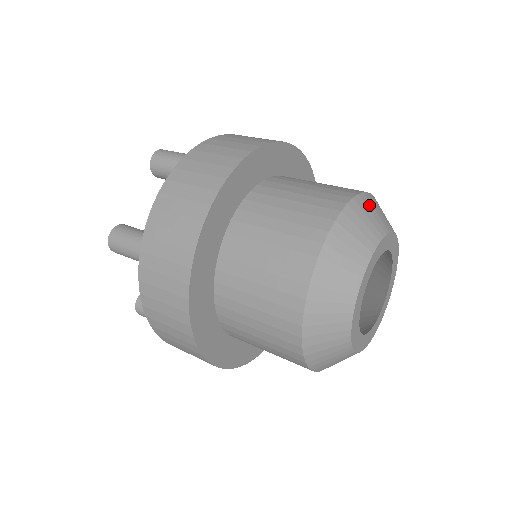
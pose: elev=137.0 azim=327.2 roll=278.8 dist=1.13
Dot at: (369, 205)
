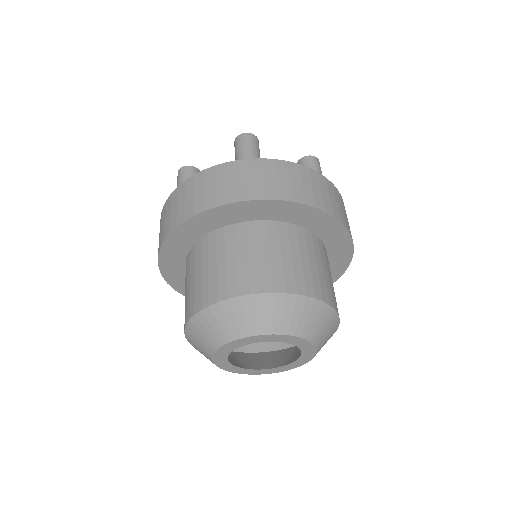
Dot at: (290, 306)
